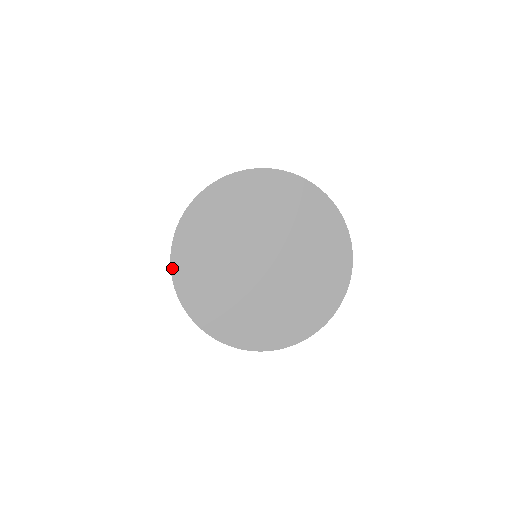
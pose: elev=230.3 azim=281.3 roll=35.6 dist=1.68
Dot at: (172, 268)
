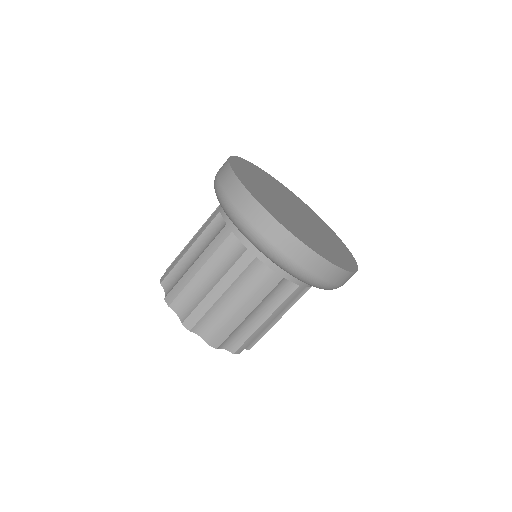
Dot at: (230, 162)
